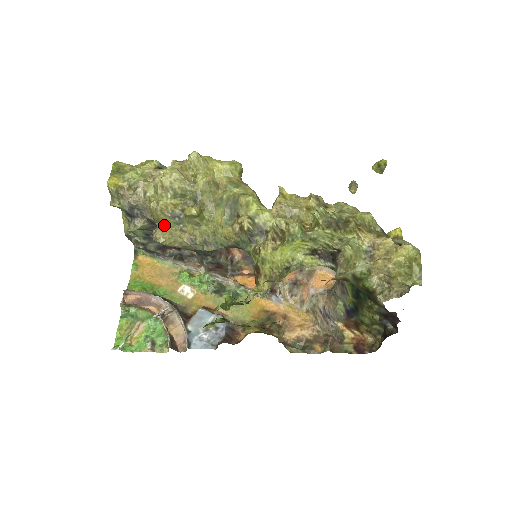
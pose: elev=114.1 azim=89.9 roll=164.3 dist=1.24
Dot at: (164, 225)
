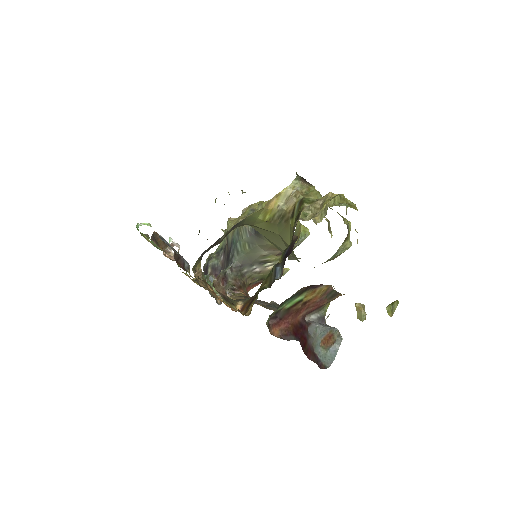
Dot at: (242, 215)
